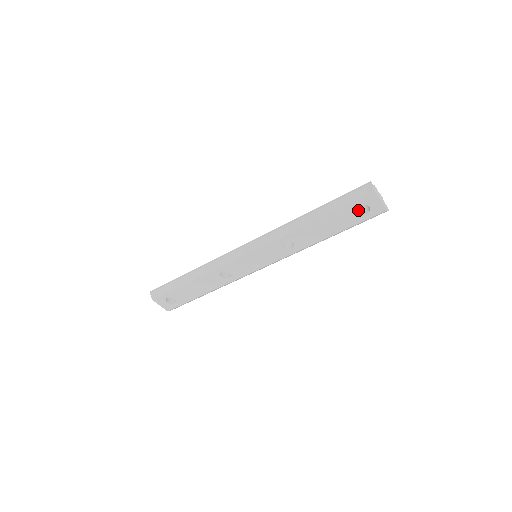
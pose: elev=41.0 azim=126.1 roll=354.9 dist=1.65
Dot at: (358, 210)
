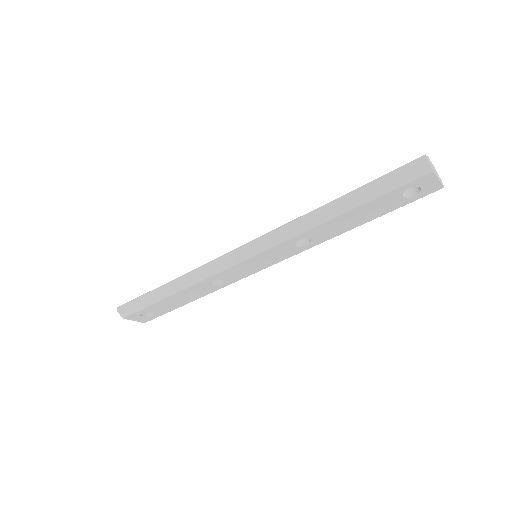
Dot at: occluded
